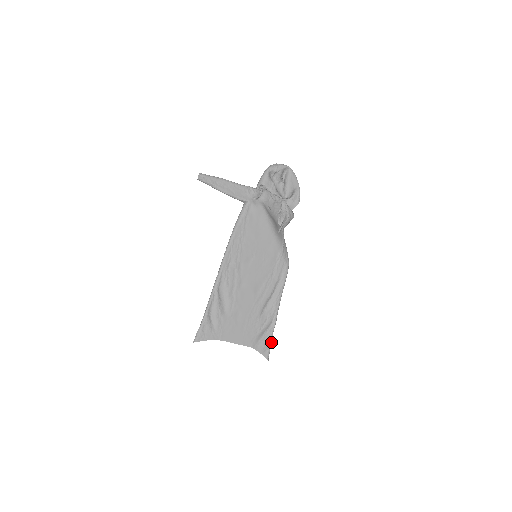
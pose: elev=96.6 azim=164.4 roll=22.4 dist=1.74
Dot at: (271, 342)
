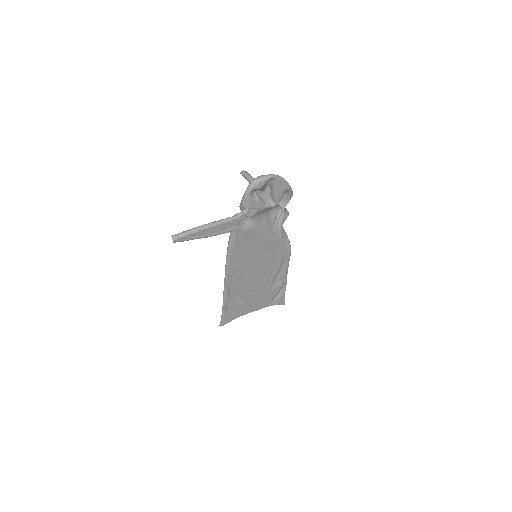
Dot at: occluded
